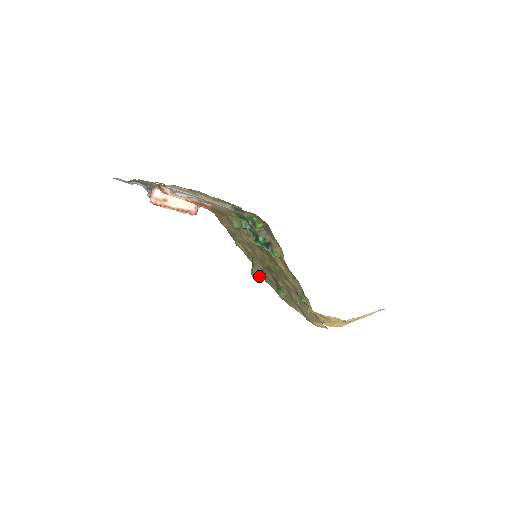
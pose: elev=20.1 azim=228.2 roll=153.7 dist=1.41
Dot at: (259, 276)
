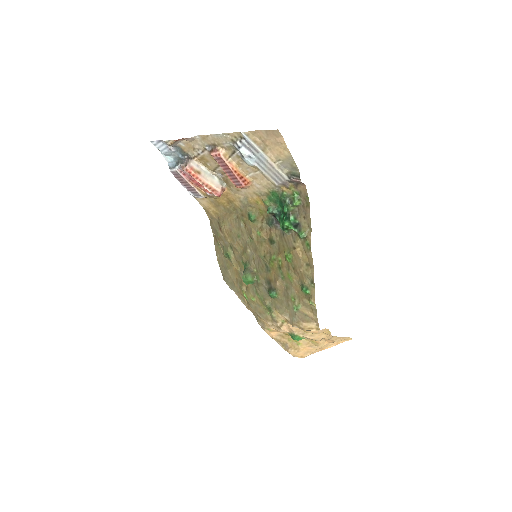
Dot at: (250, 279)
